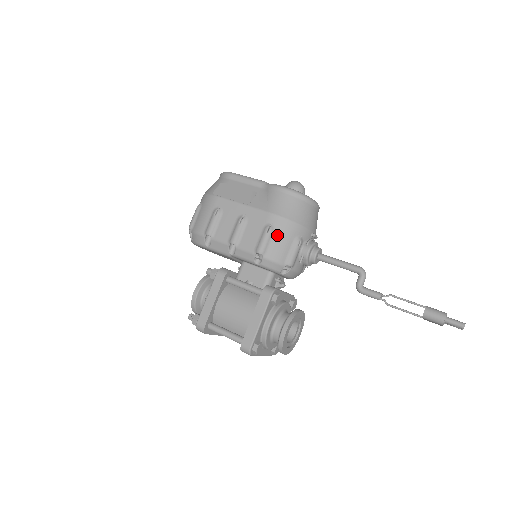
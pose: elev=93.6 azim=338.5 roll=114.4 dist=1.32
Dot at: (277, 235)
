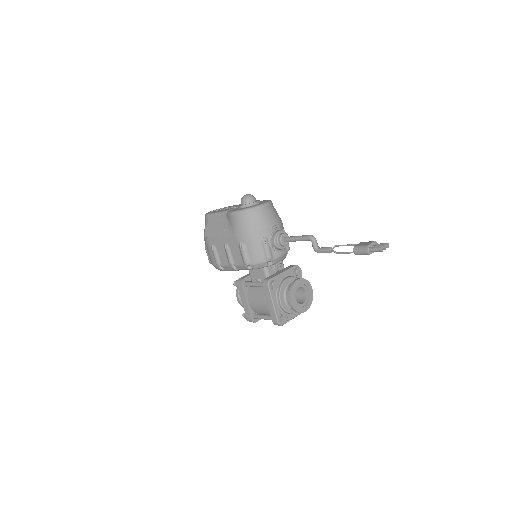
Dot at: (248, 247)
